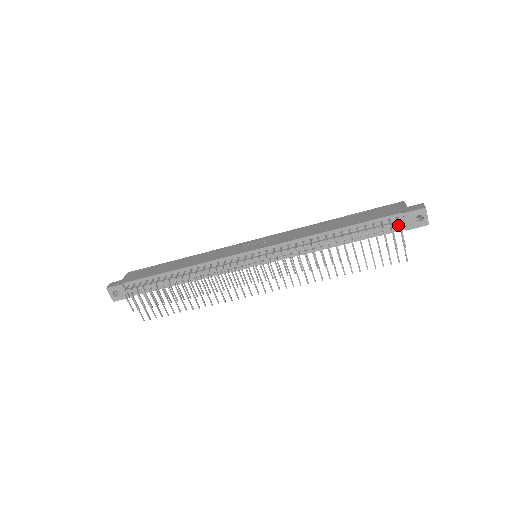
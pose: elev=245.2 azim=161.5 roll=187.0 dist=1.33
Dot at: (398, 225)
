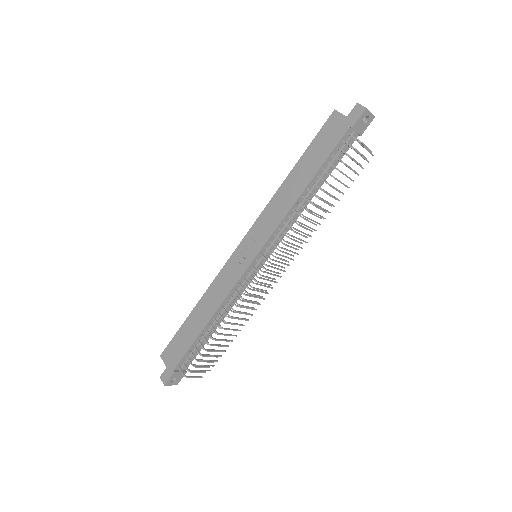
Dot at: (351, 138)
